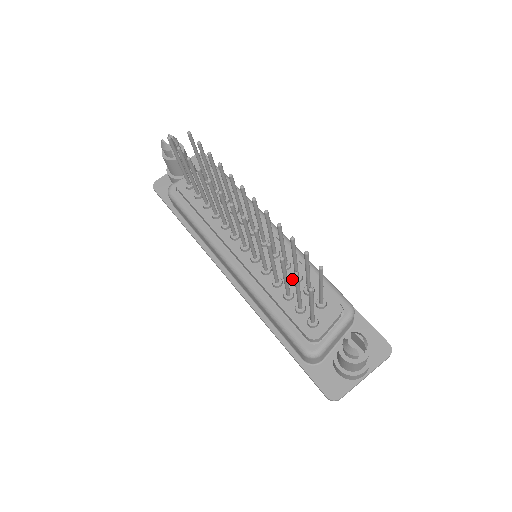
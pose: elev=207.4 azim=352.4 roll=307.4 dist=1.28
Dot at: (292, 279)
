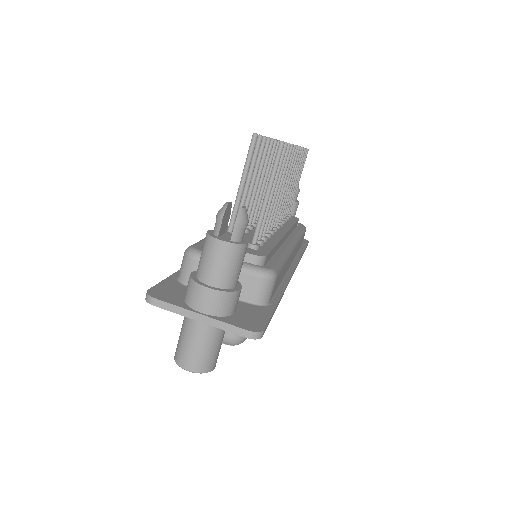
Dot at: occluded
